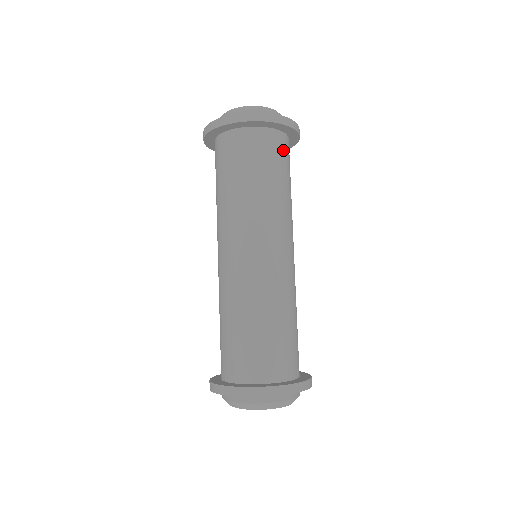
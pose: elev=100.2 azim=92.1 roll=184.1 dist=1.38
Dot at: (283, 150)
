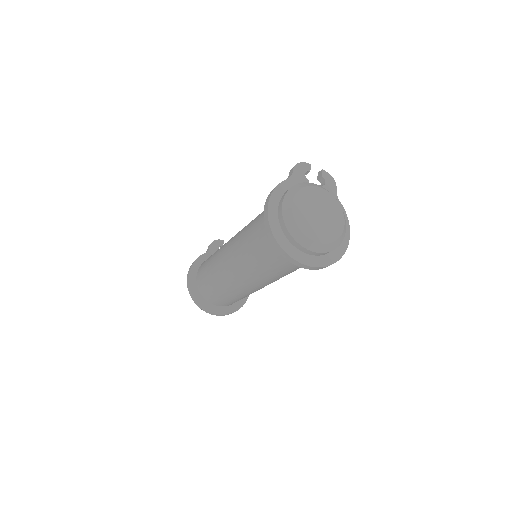
Dot at: occluded
